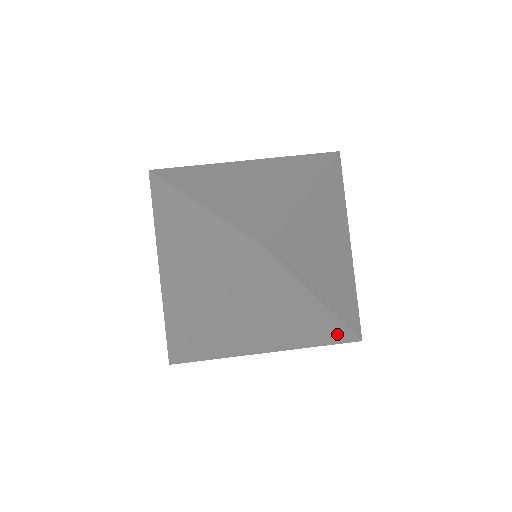
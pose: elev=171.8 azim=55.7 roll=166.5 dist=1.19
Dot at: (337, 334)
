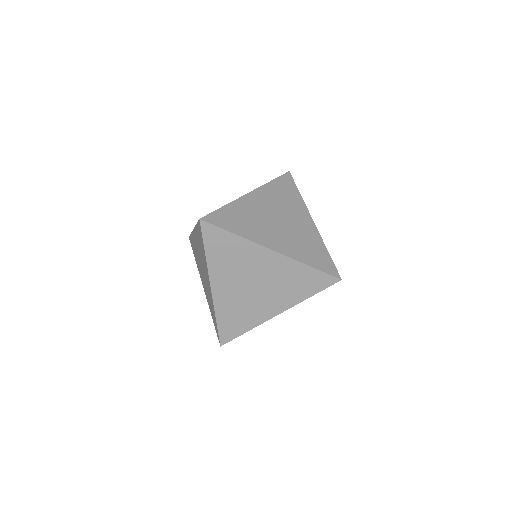
Dot at: occluded
